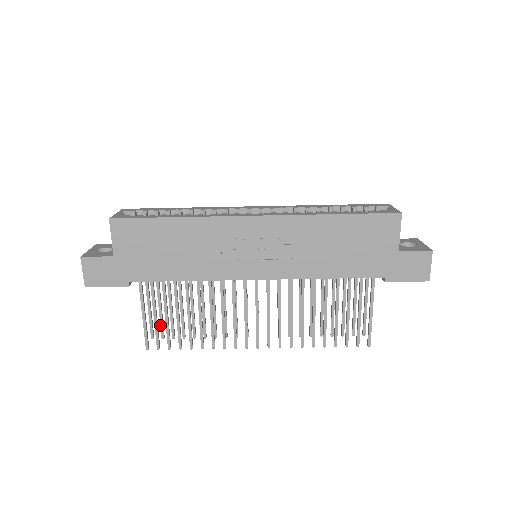
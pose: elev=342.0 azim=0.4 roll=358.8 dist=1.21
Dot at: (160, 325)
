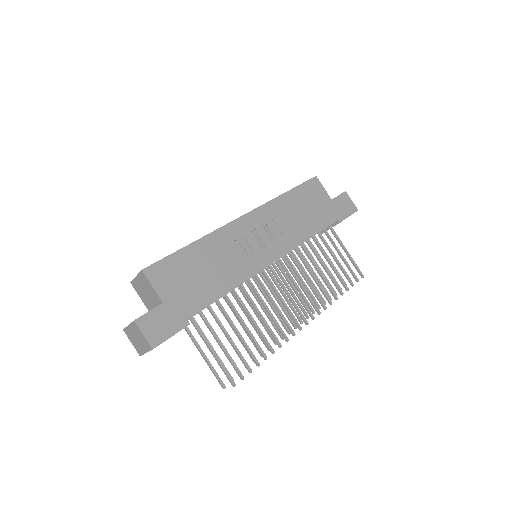
Dot at: occluded
